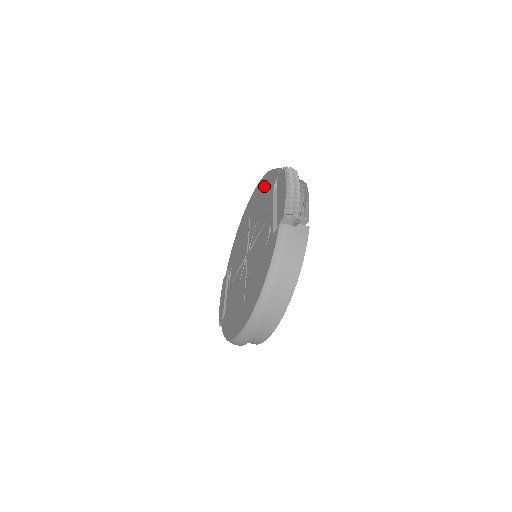
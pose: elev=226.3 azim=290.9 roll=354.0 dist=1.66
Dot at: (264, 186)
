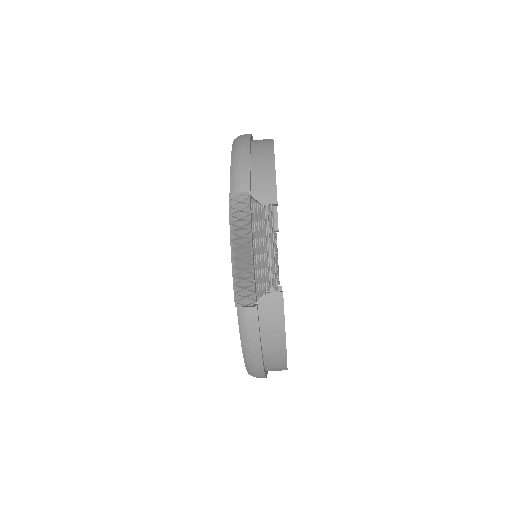
Dot at: occluded
